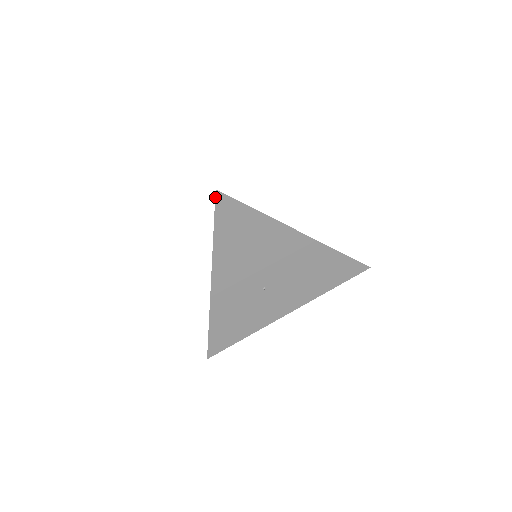
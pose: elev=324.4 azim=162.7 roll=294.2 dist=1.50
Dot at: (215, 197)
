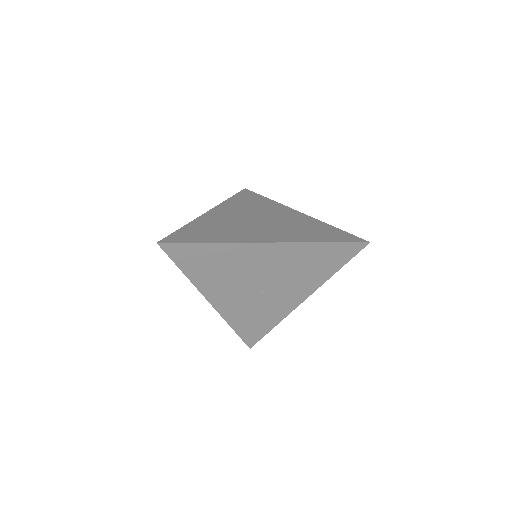
Dot at: (161, 248)
